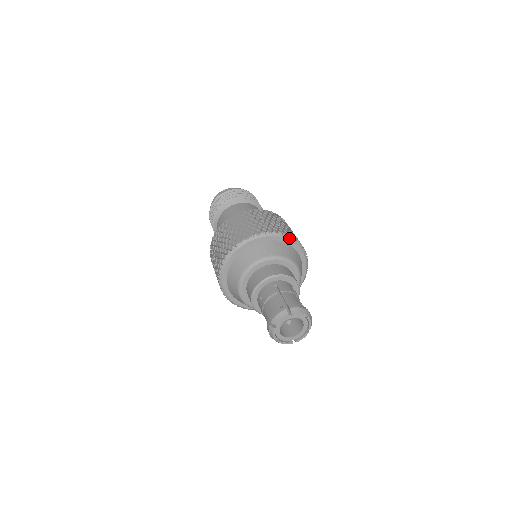
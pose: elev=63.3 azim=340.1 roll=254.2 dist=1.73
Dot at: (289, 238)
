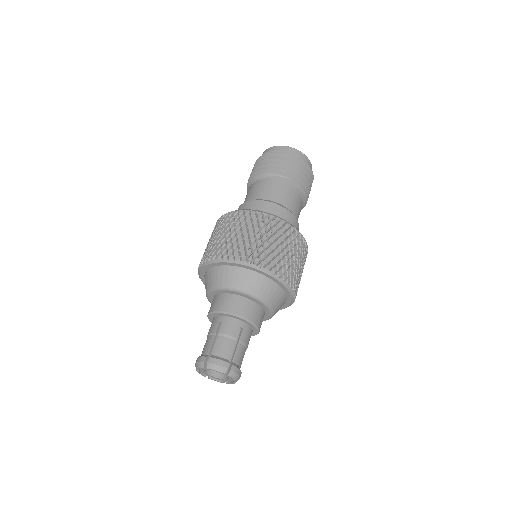
Dot at: (259, 268)
